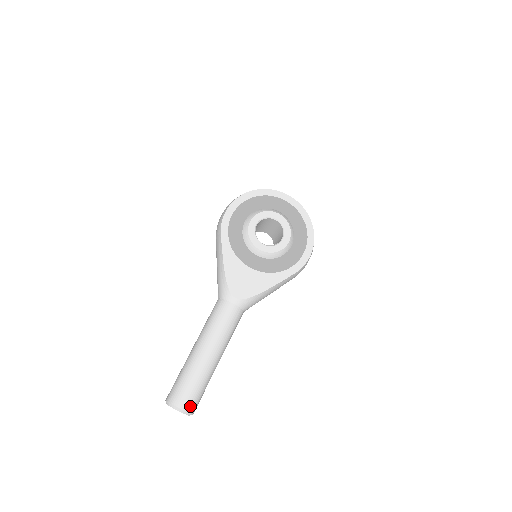
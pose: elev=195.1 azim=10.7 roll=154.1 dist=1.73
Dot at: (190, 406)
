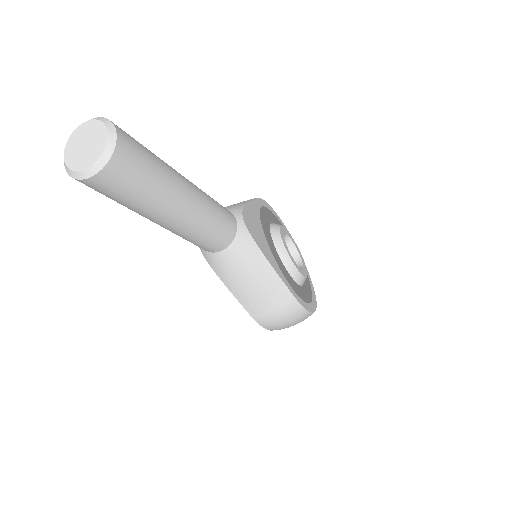
Dot at: (124, 154)
